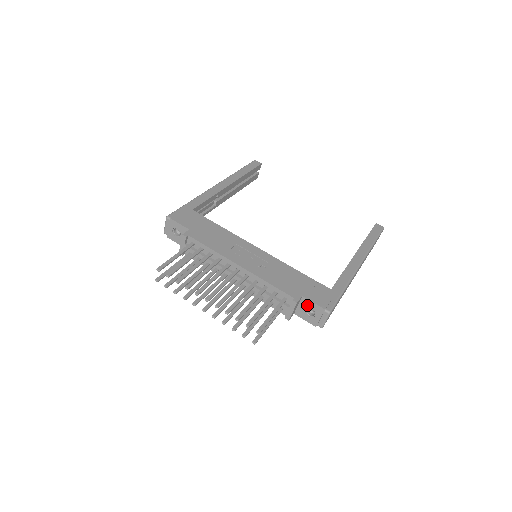
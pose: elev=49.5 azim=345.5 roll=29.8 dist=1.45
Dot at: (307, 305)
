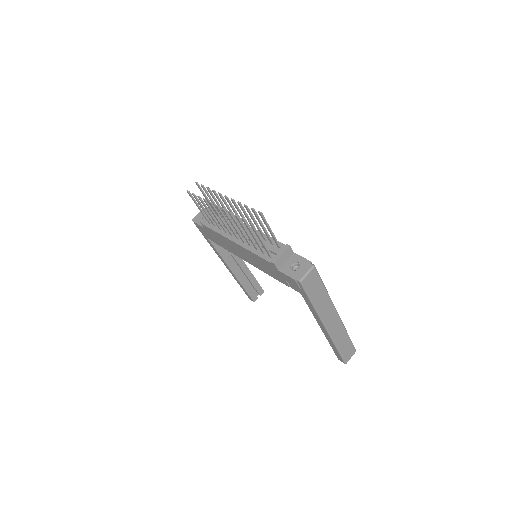
Dot at: (295, 260)
